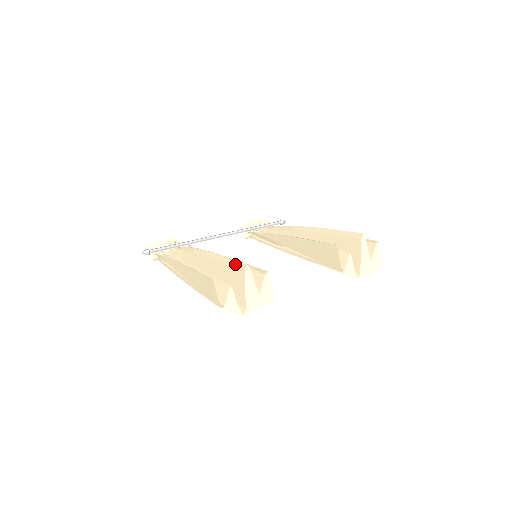
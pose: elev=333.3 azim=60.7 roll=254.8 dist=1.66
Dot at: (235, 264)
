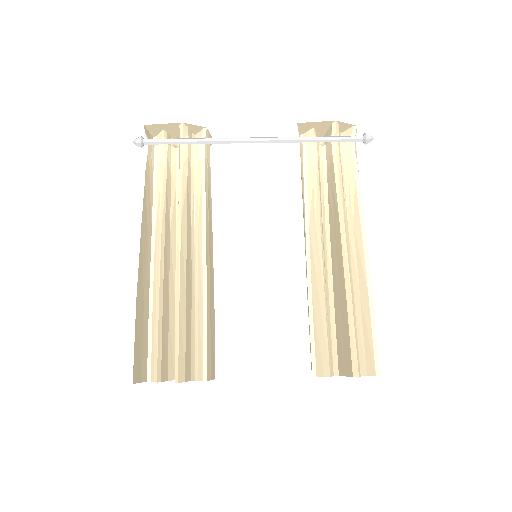
Dot at: (176, 355)
